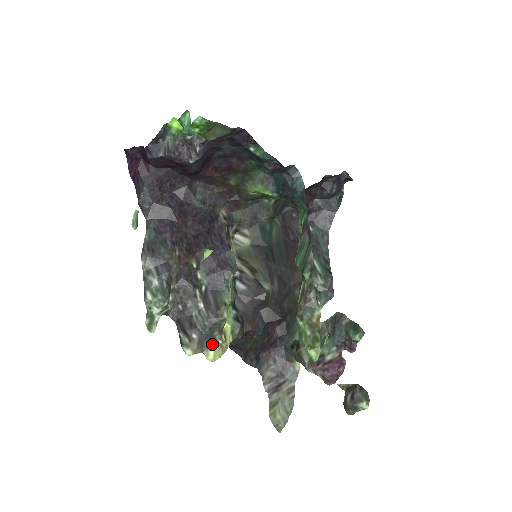
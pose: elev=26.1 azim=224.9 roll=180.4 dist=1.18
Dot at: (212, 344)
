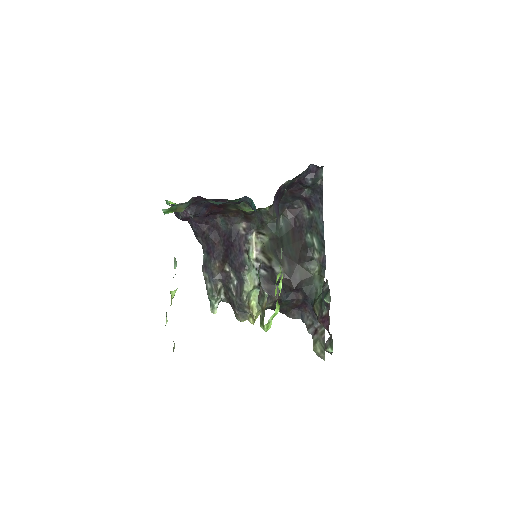
Dot at: (250, 314)
